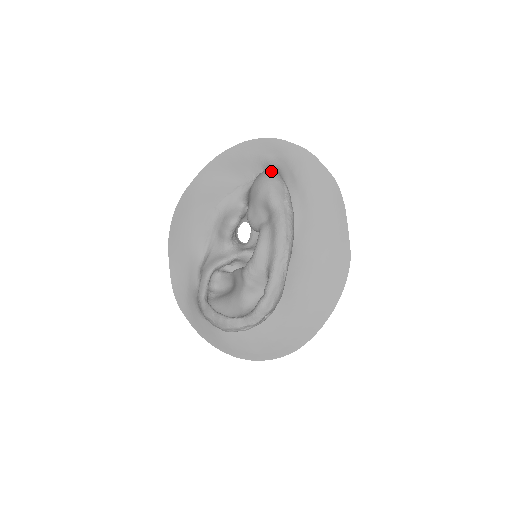
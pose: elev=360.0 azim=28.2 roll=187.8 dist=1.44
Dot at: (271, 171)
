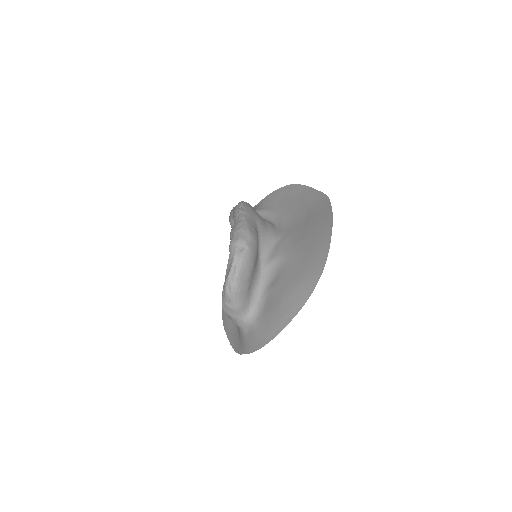
Dot at: occluded
